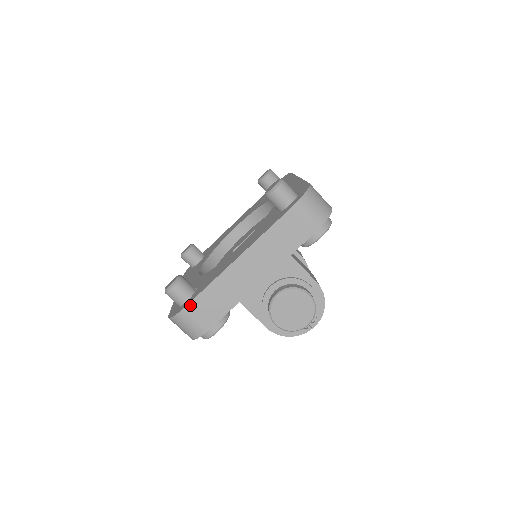
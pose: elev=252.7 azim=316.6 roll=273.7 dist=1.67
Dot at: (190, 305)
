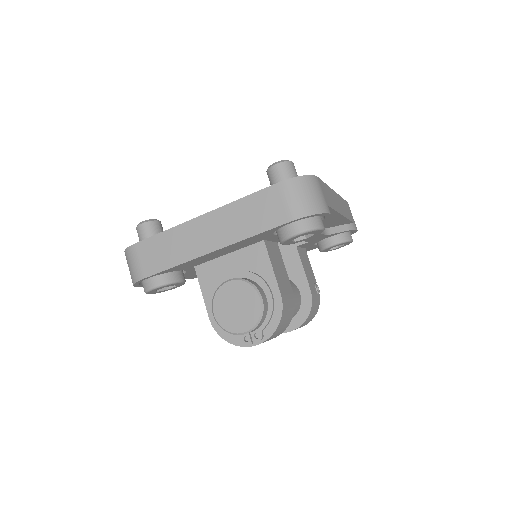
Dot at: (141, 243)
